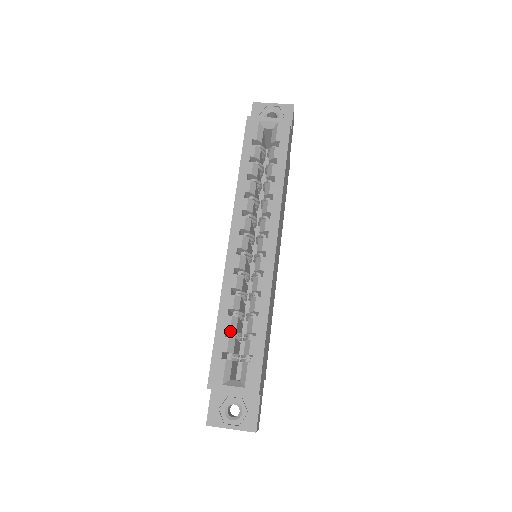
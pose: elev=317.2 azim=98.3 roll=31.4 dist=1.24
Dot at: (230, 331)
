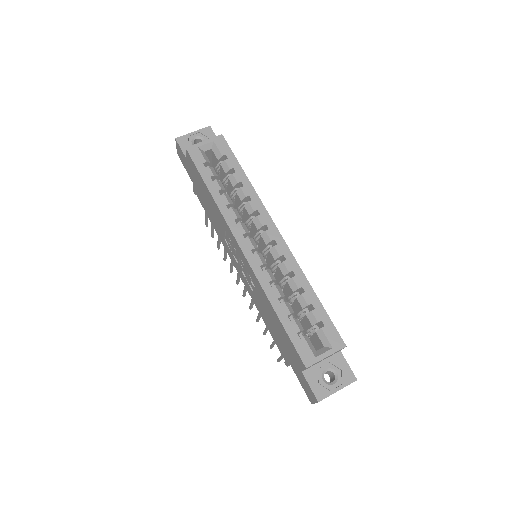
Dot at: (288, 317)
